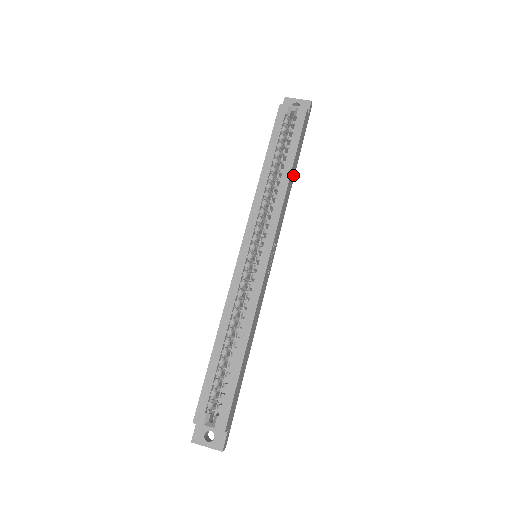
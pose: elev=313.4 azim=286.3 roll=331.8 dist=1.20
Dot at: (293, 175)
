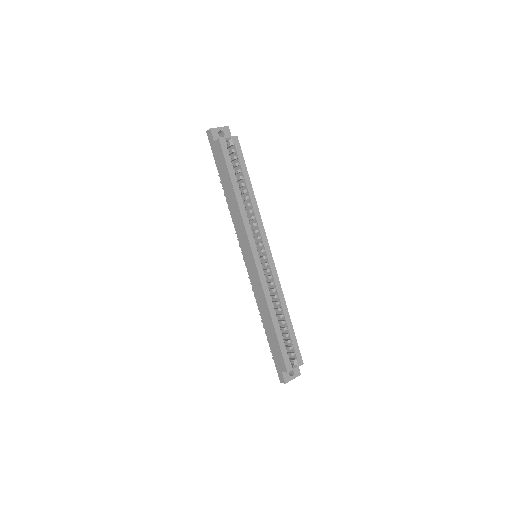
Dot at: occluded
